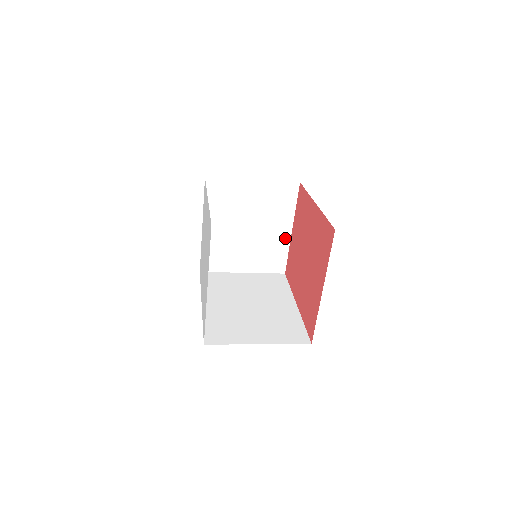
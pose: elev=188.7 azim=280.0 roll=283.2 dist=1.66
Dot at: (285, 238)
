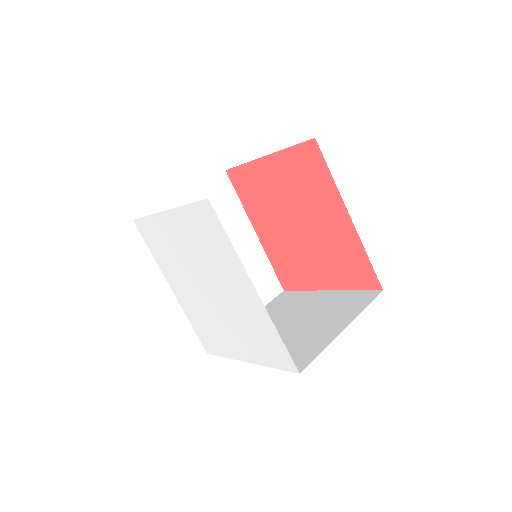
Dot at: occluded
